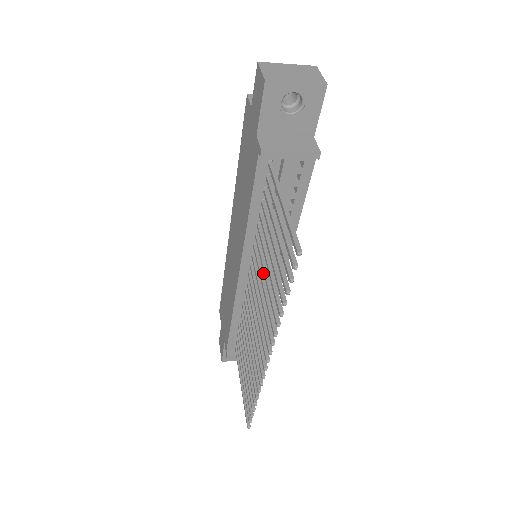
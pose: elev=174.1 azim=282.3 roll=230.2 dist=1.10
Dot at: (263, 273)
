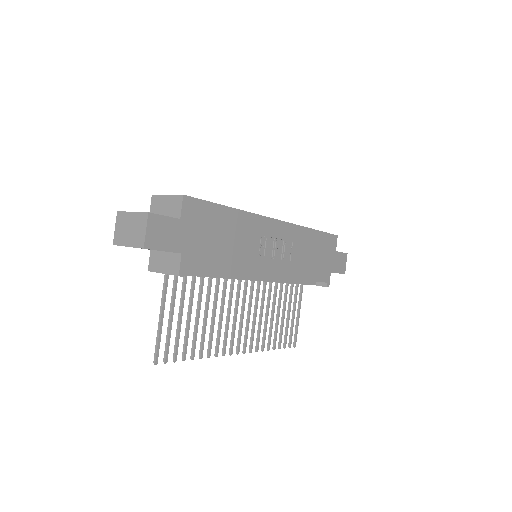
Dot at: (222, 303)
